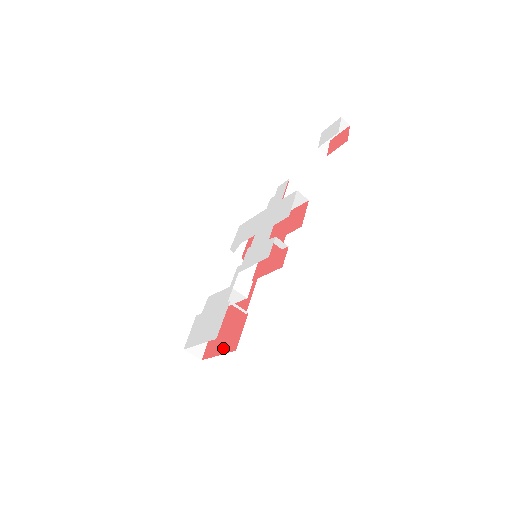
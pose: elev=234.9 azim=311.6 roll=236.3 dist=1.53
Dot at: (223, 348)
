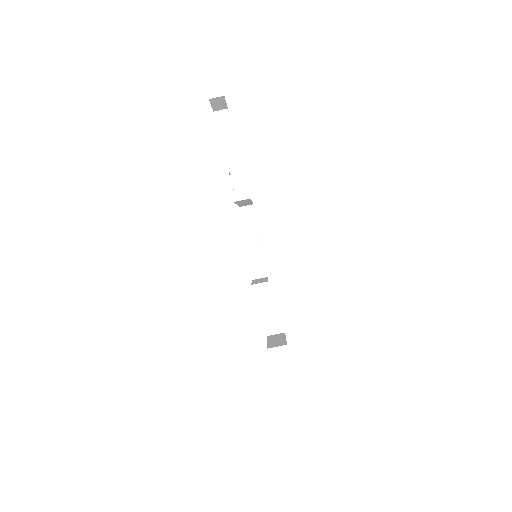
Dot at: occluded
